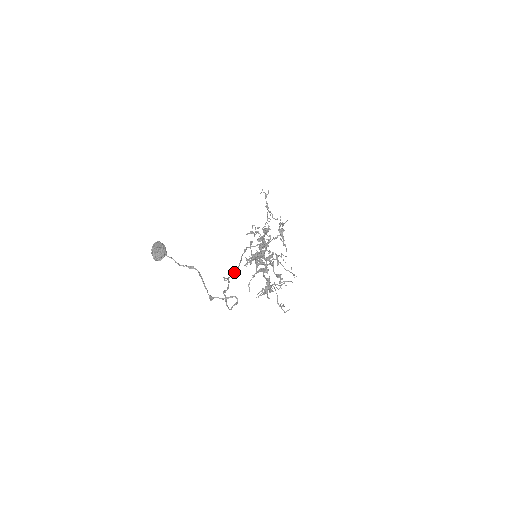
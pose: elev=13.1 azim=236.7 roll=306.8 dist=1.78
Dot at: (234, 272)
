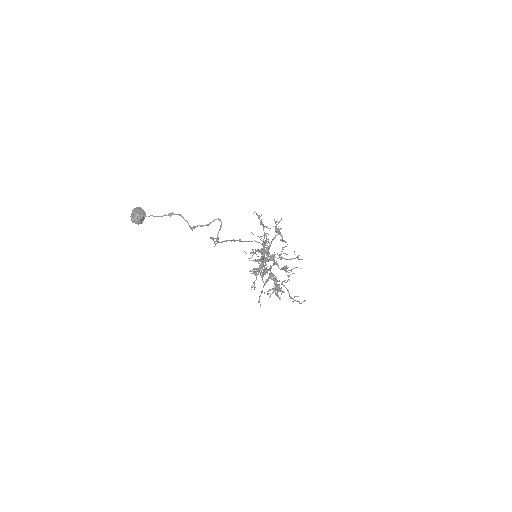
Dot at: (225, 240)
